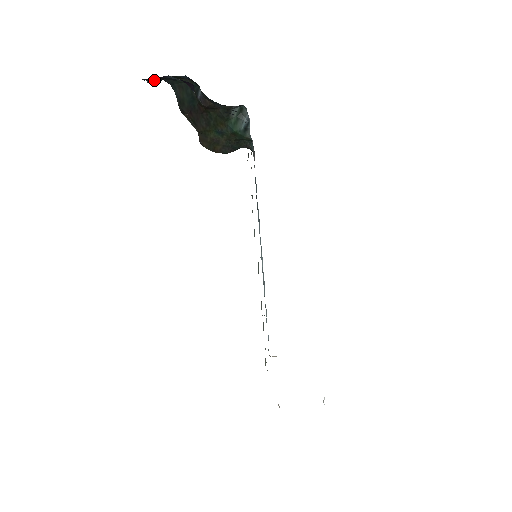
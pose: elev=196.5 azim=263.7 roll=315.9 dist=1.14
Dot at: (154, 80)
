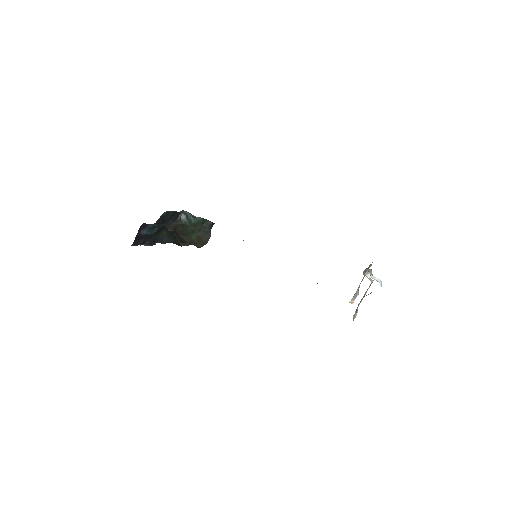
Dot at: (147, 243)
